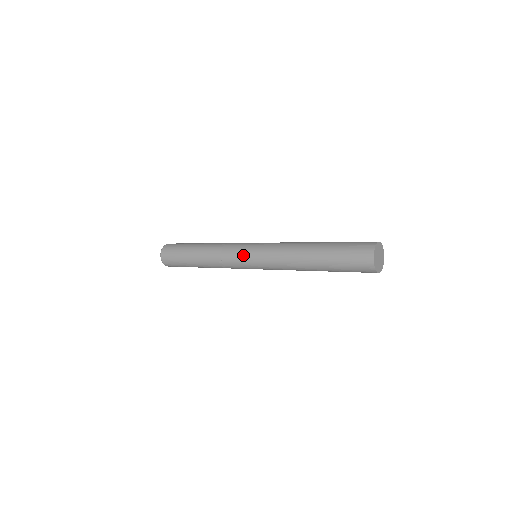
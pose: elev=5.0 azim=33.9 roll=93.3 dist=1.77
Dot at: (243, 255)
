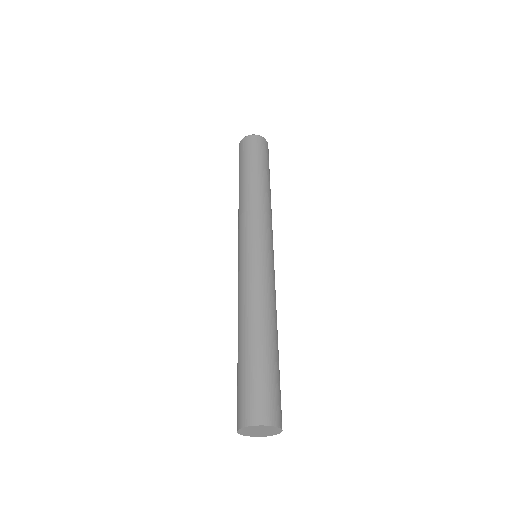
Dot at: (238, 249)
